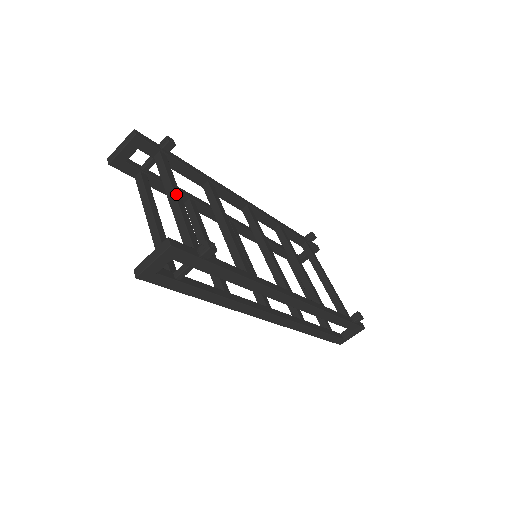
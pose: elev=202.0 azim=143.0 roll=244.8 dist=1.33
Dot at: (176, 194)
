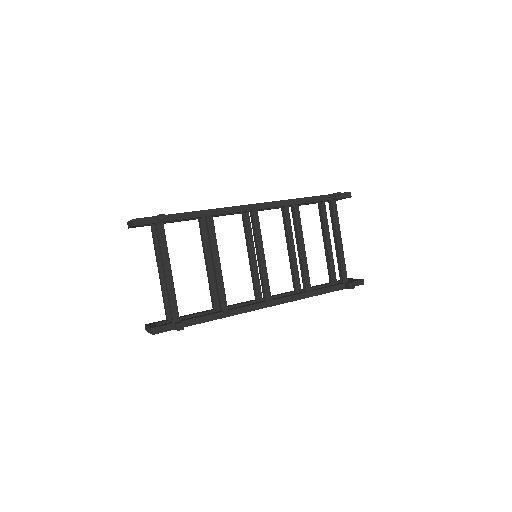
Dot at: (166, 270)
